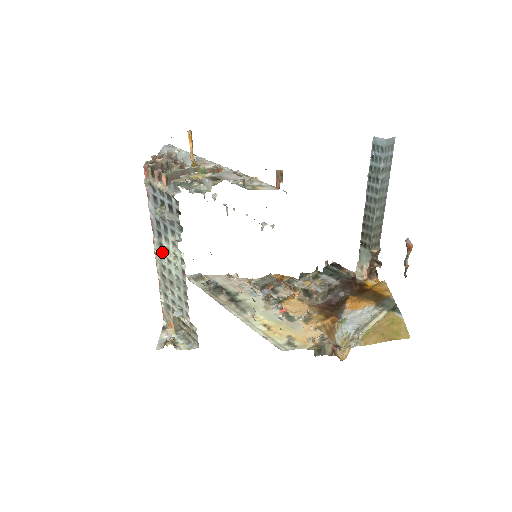
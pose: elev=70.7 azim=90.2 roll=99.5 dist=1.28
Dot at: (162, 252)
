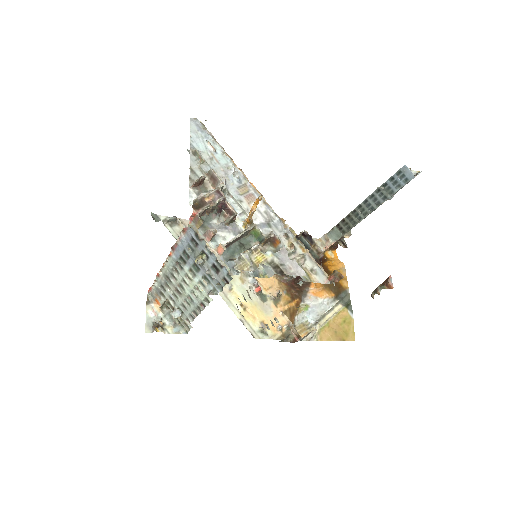
Dot at: (178, 270)
